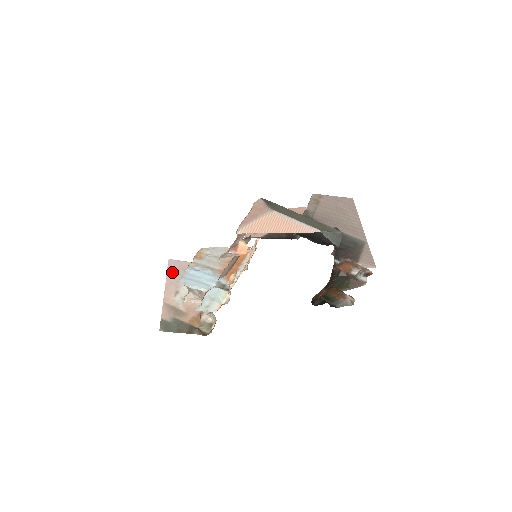
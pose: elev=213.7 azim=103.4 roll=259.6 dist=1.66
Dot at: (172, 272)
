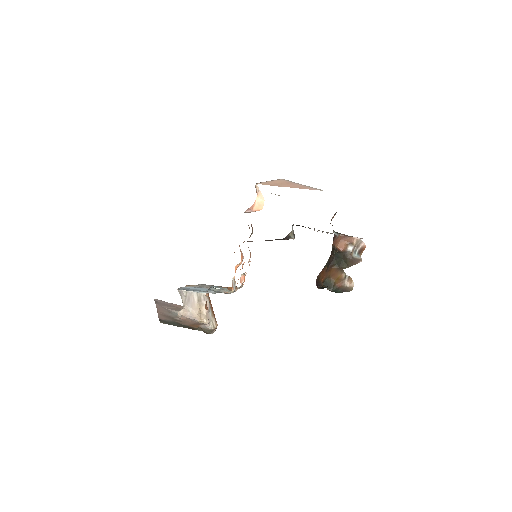
Dot at: (160, 303)
